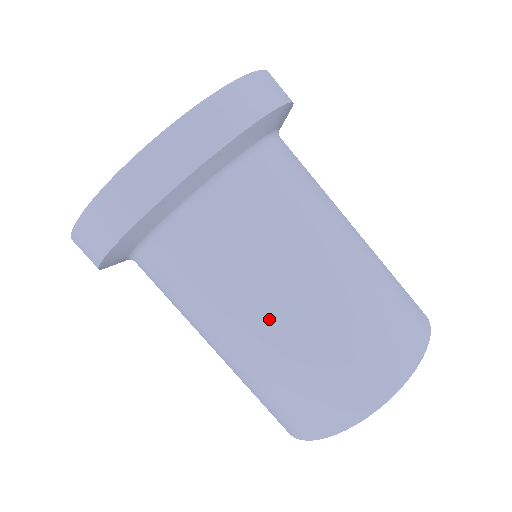
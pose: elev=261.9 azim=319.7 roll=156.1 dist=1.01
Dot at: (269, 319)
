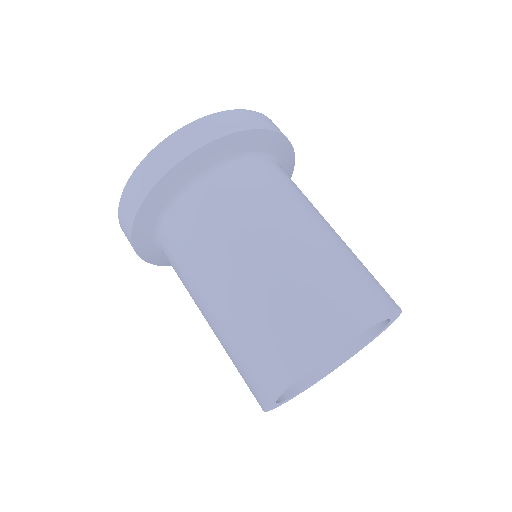
Dot at: (281, 240)
